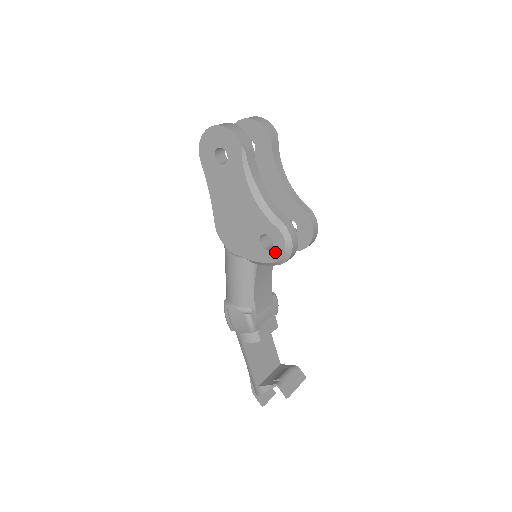
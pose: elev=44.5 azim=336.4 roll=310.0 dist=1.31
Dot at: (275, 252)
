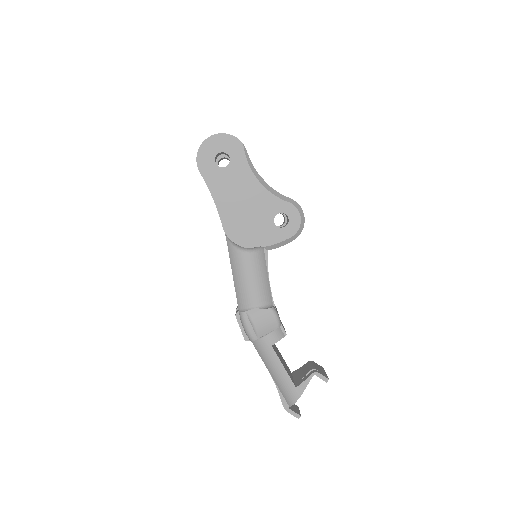
Dot at: (292, 226)
